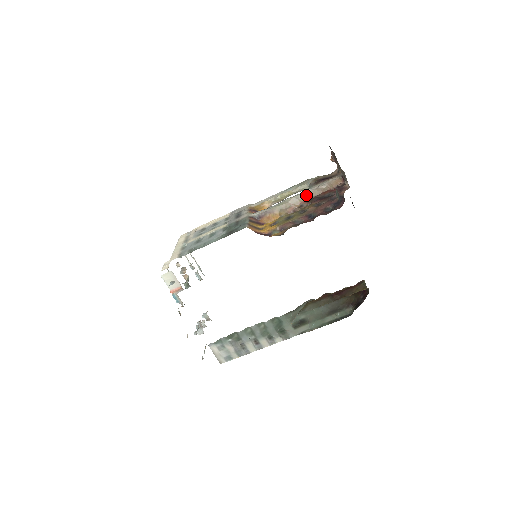
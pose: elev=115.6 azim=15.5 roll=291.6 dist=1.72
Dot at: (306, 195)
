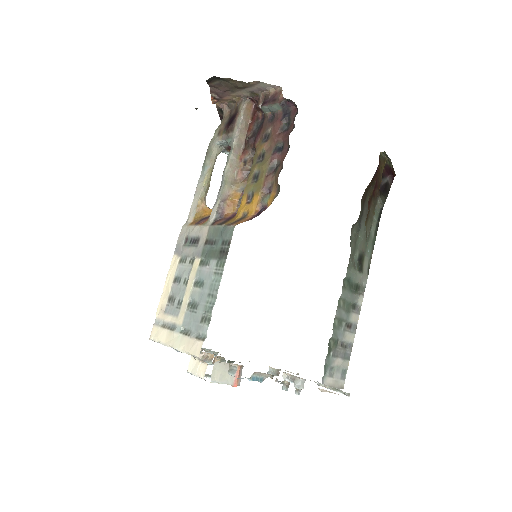
Dot at: (237, 148)
